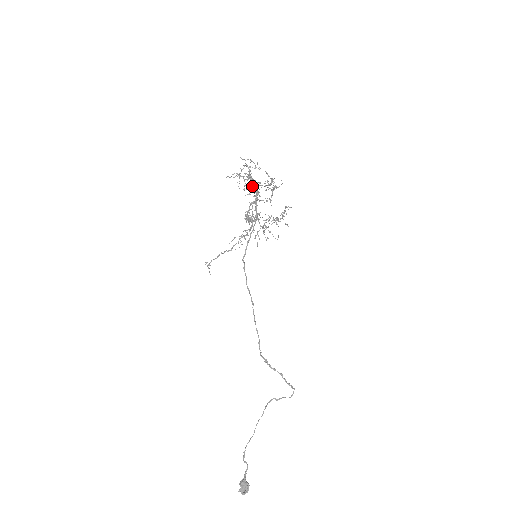
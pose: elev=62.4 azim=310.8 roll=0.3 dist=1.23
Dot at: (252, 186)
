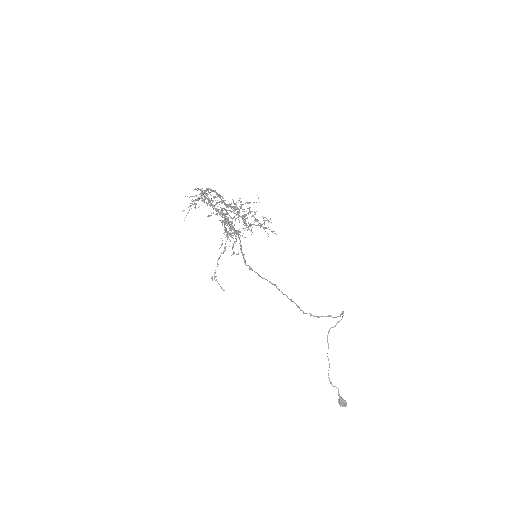
Dot at: occluded
